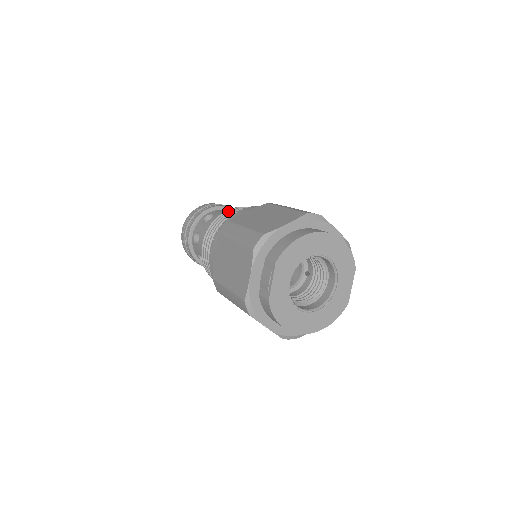
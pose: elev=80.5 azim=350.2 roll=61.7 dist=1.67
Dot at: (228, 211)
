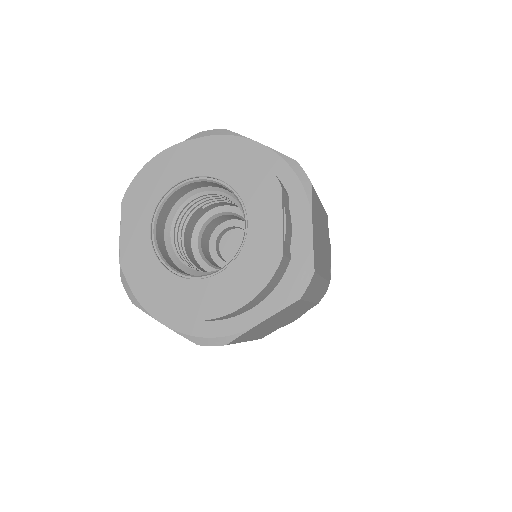
Dot at: occluded
